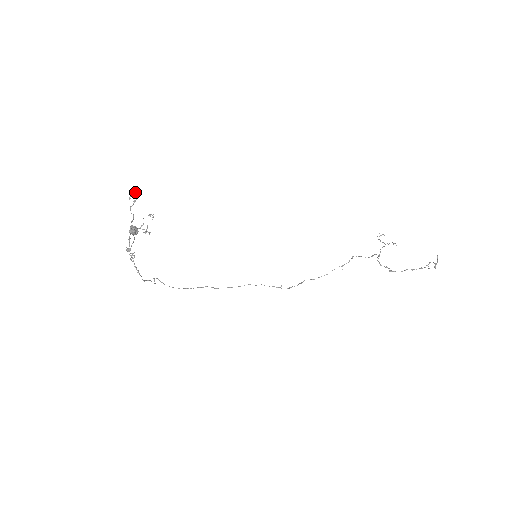
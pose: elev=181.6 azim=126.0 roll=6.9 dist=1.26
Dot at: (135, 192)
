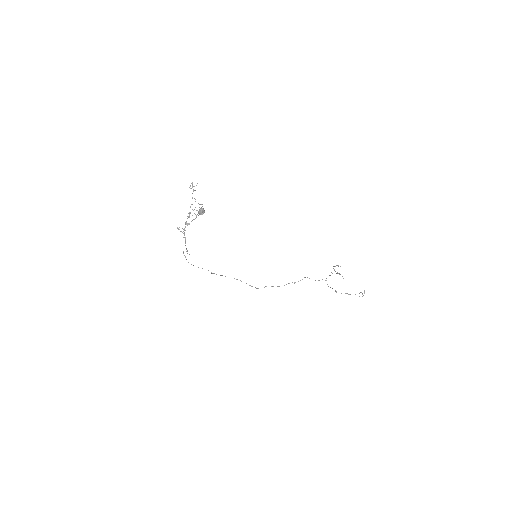
Dot at: occluded
